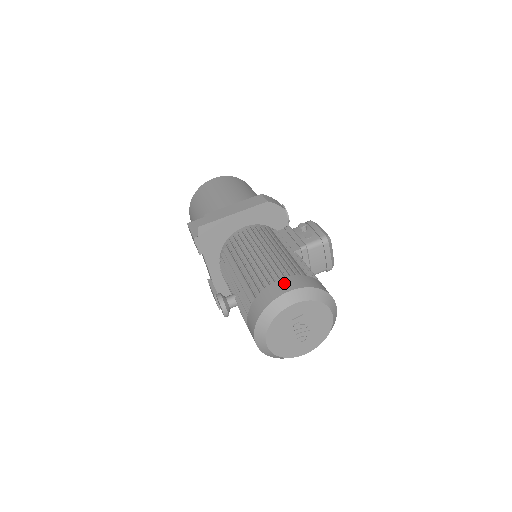
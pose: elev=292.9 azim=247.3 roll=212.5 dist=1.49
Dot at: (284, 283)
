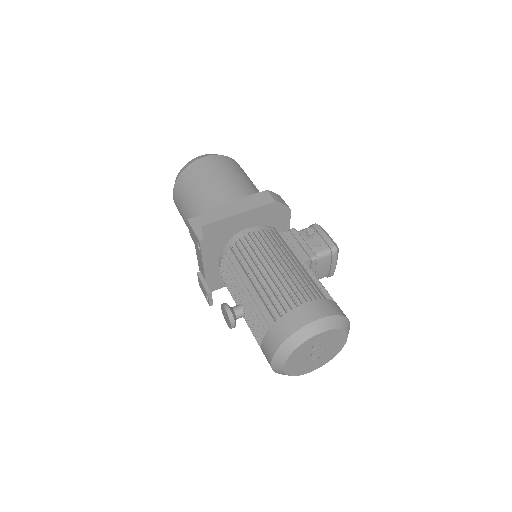
Dot at: (308, 310)
